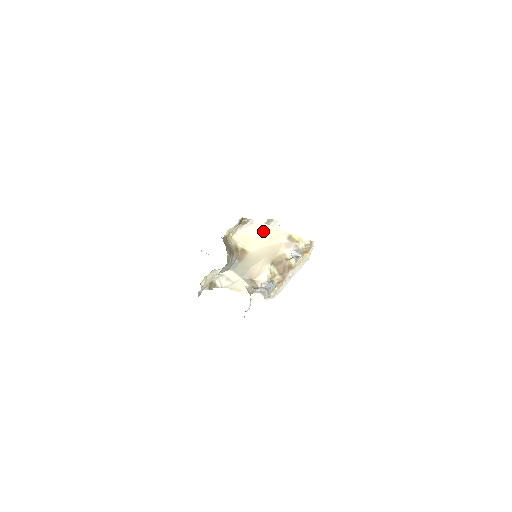
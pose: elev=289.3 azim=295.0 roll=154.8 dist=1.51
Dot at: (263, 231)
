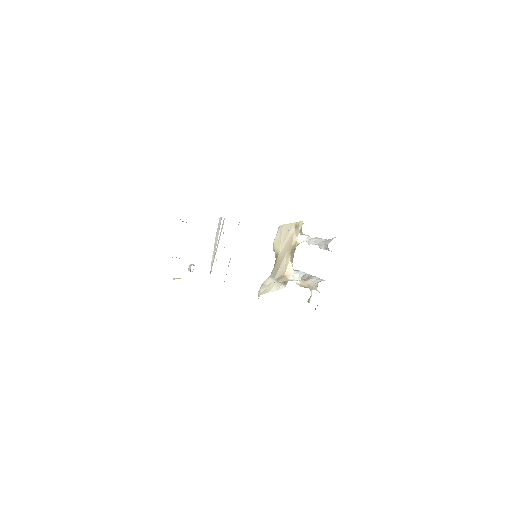
Dot at: (283, 231)
